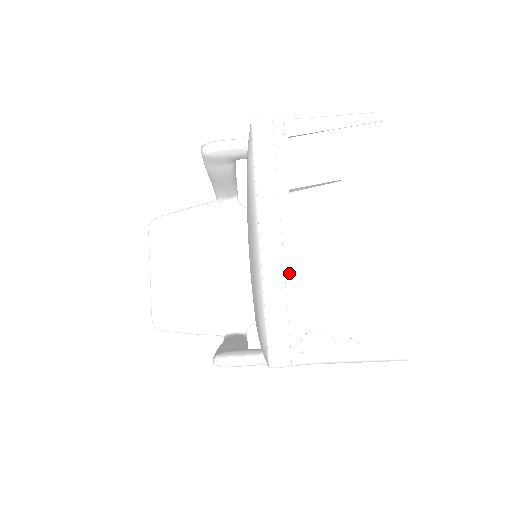
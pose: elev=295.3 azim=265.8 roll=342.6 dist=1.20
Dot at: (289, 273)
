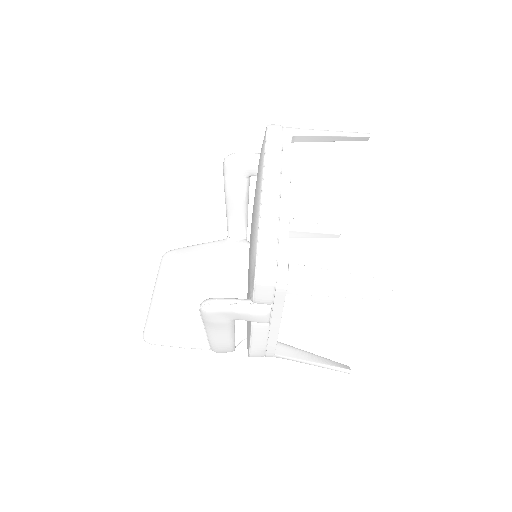
Dot at: (284, 214)
